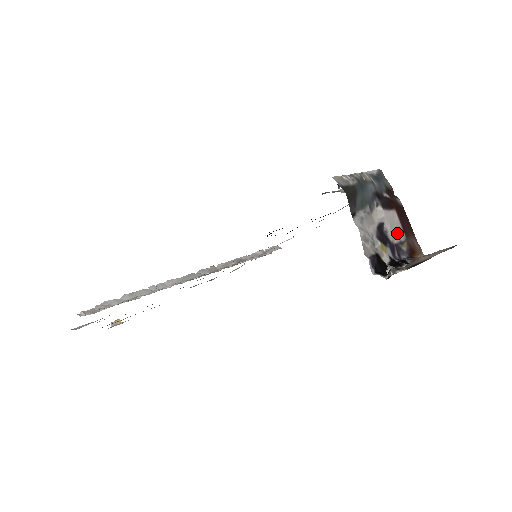
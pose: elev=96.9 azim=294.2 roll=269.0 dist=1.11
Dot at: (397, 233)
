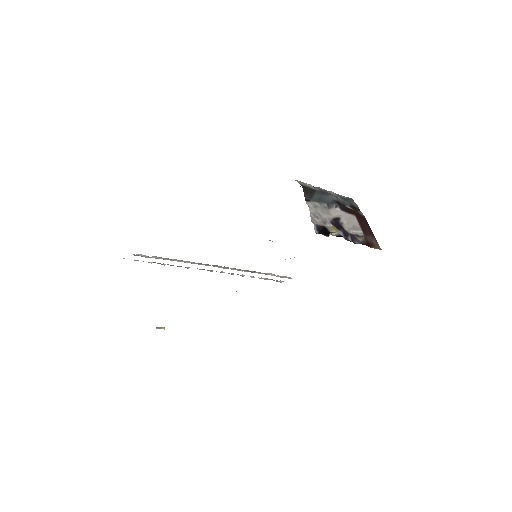
Dot at: (354, 229)
